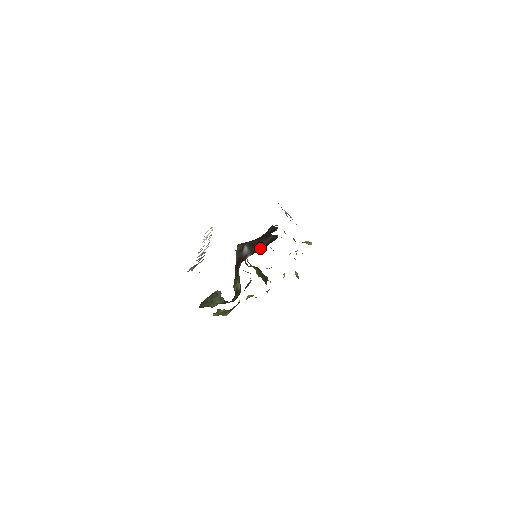
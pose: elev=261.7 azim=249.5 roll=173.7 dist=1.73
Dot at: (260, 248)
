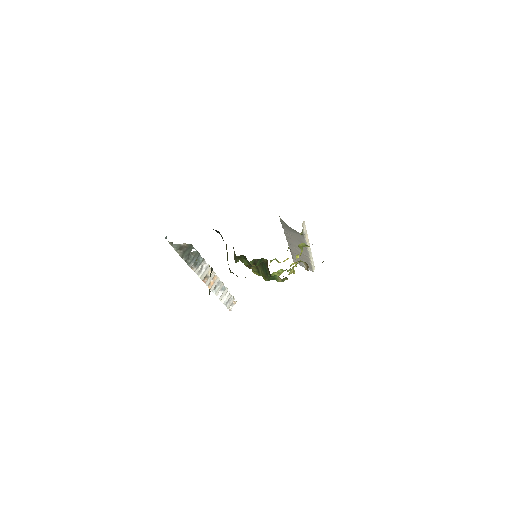
Dot at: occluded
